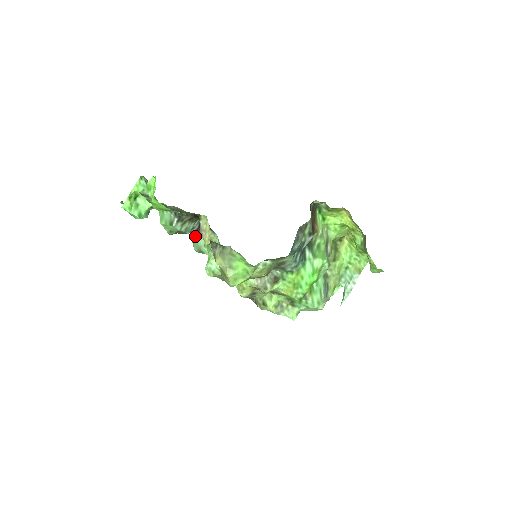
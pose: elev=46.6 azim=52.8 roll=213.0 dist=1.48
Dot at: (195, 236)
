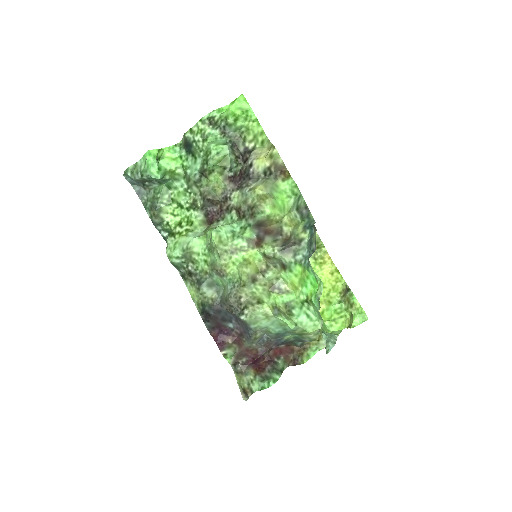
Dot at: (185, 234)
